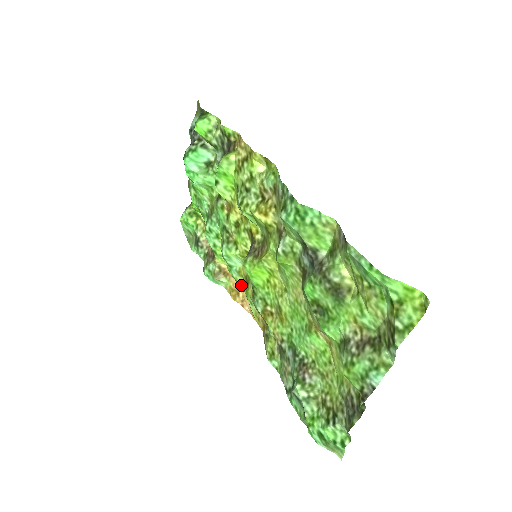
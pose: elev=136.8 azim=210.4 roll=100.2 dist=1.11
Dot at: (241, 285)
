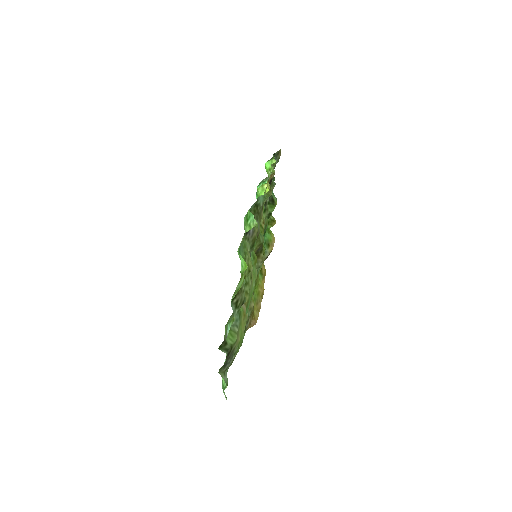
Dot at: (258, 282)
